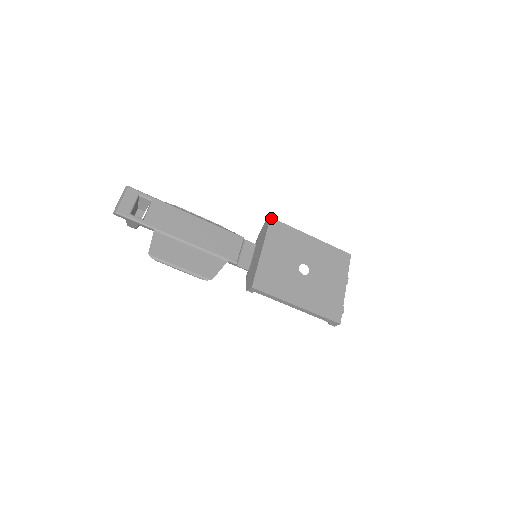
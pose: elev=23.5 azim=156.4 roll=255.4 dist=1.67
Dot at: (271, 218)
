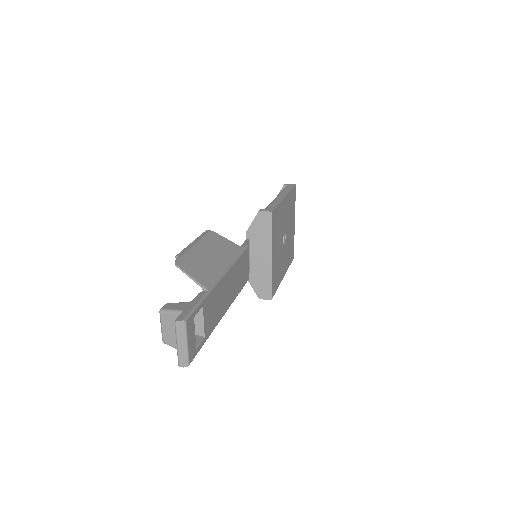
Dot at: (272, 212)
